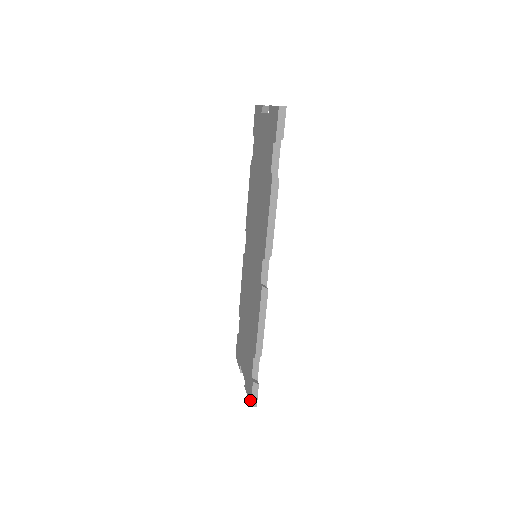
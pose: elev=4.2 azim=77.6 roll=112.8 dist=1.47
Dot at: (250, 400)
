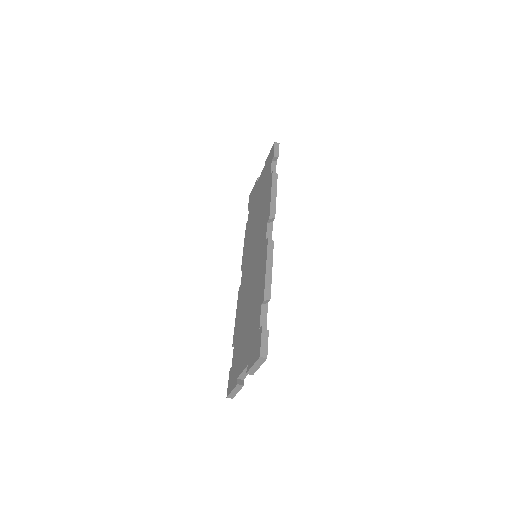
Dot at: (259, 351)
